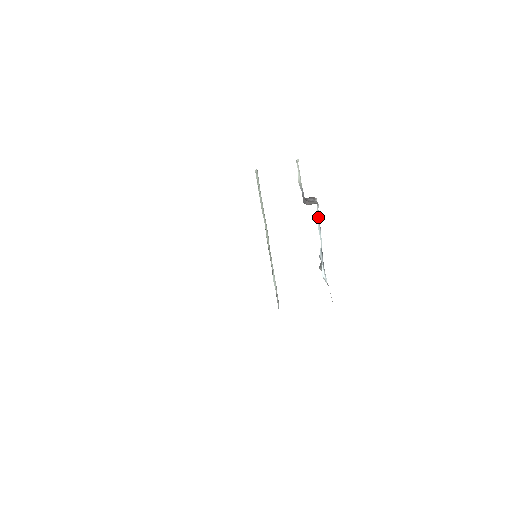
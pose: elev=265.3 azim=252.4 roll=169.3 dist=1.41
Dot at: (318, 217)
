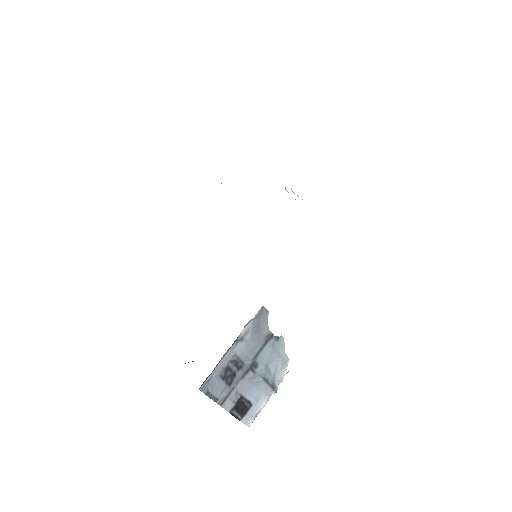
Dot at: occluded
